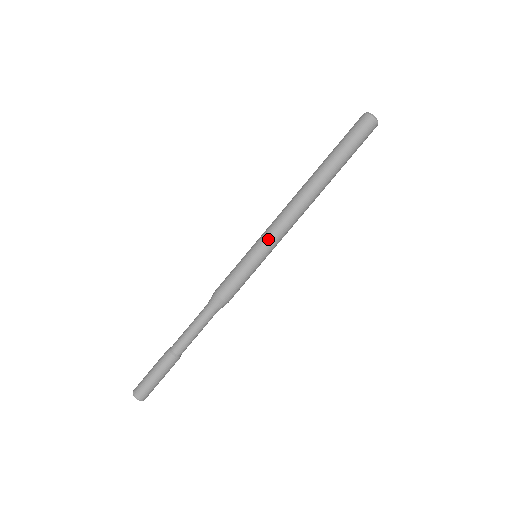
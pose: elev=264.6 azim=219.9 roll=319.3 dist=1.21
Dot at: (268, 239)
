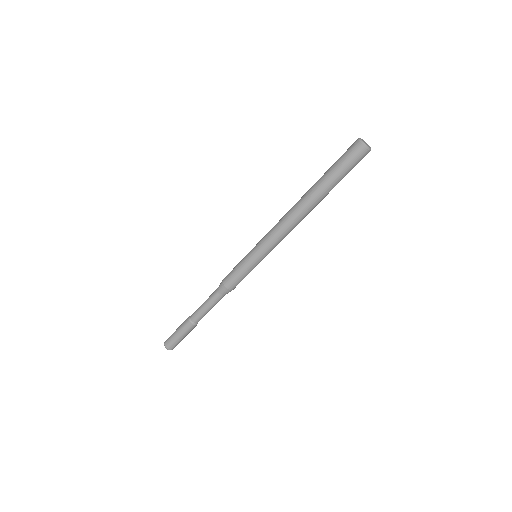
Dot at: (266, 248)
